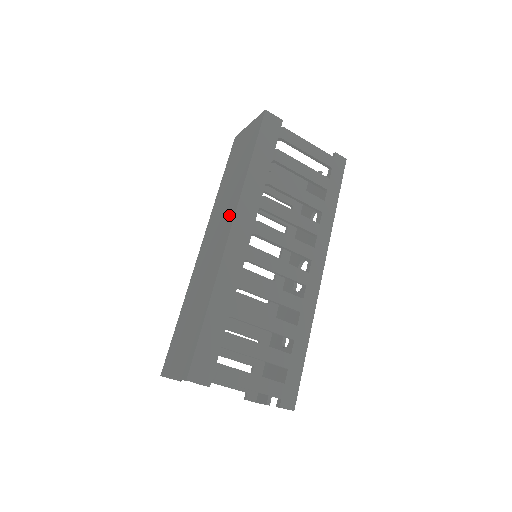
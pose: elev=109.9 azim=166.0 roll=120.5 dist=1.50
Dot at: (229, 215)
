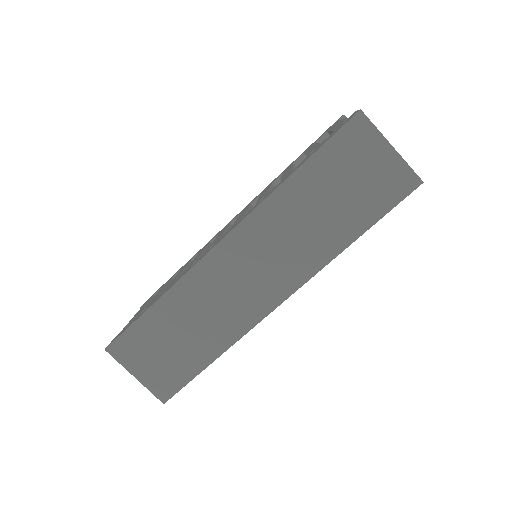
Dot at: (289, 277)
